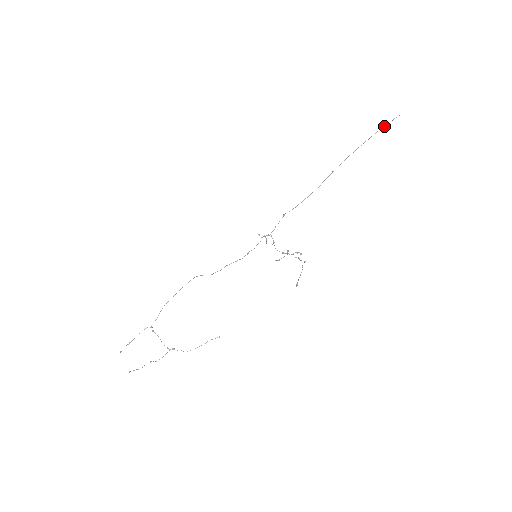
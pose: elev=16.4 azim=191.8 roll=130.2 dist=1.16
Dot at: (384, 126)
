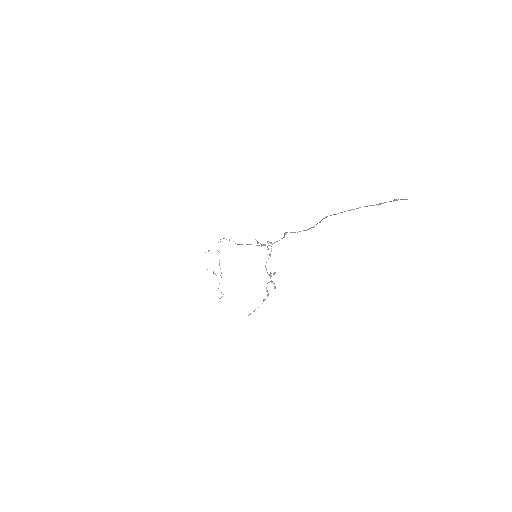
Dot at: occluded
